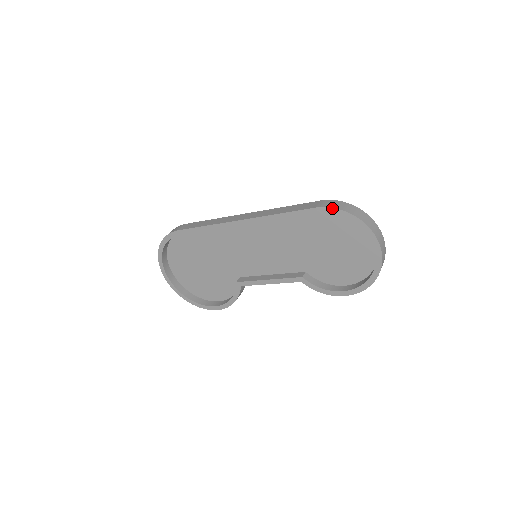
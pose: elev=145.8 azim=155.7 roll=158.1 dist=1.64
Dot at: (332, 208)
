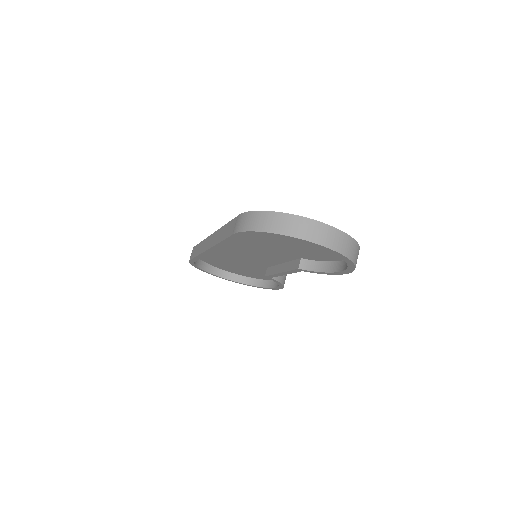
Dot at: (243, 232)
